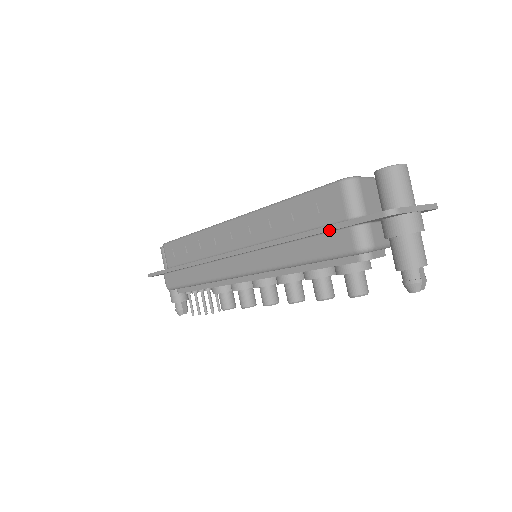
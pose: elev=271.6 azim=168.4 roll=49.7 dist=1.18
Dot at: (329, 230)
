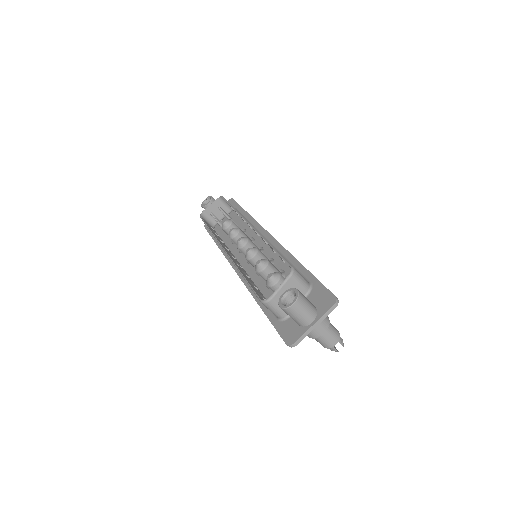
Dot at: (270, 321)
